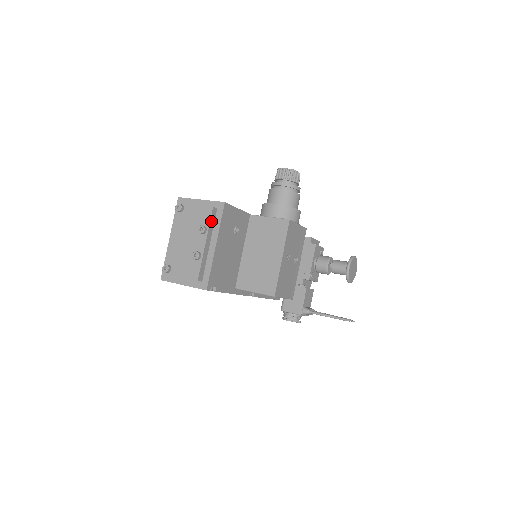
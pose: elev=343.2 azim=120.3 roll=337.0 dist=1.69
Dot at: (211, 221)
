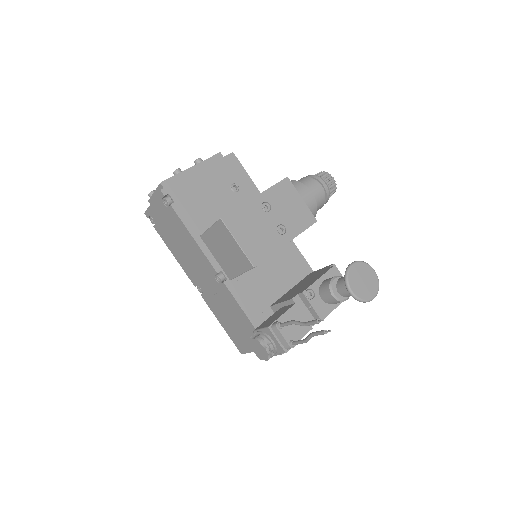
Dot at: (211, 159)
